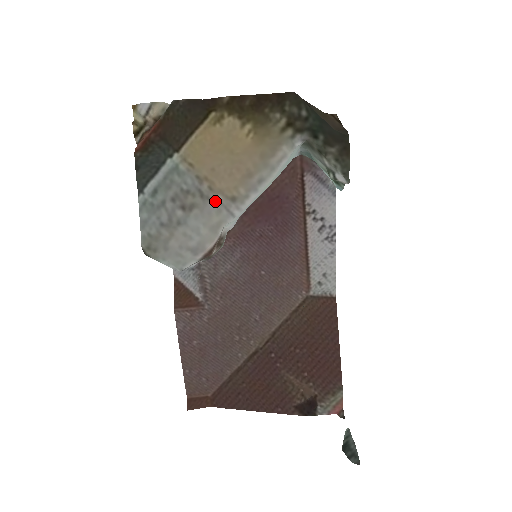
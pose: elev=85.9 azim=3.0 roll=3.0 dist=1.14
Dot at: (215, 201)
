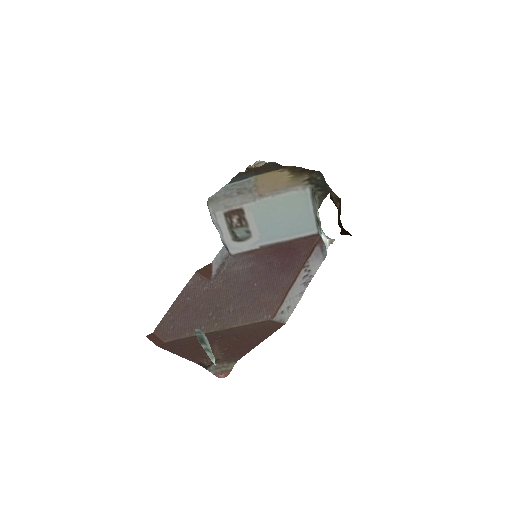
Dot at: (253, 194)
